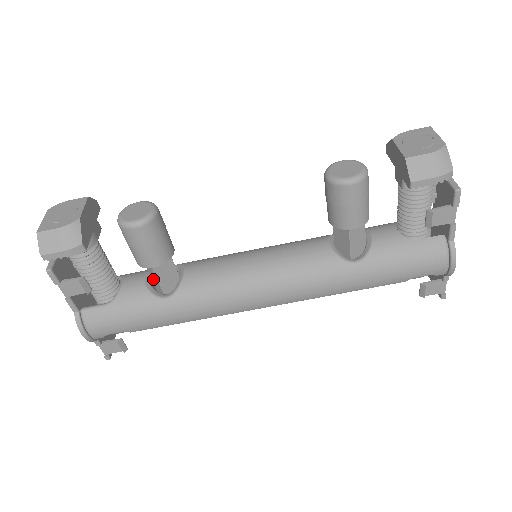
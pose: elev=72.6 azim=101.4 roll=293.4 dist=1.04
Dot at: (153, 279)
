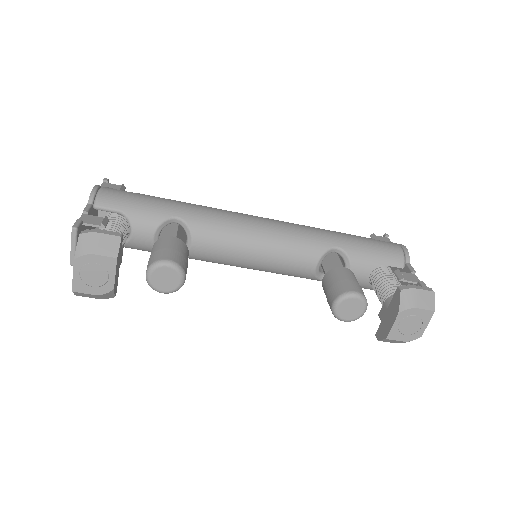
Dot at: occluded
